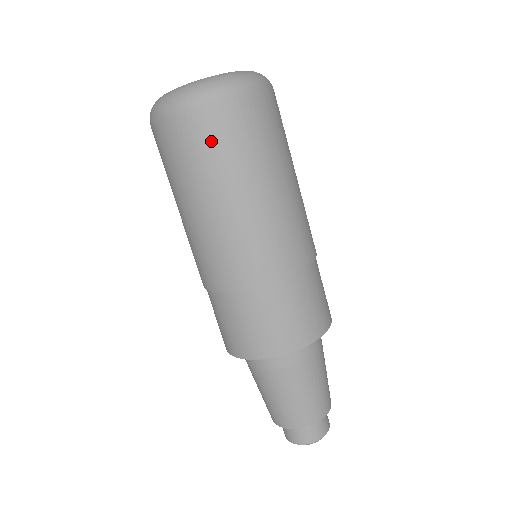
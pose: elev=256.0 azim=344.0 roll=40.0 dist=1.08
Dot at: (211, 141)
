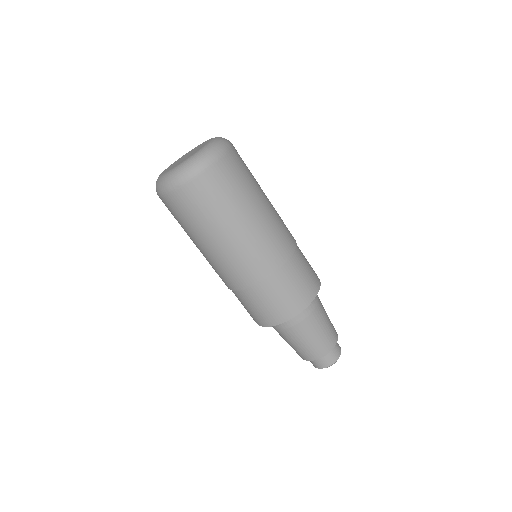
Dot at: (220, 190)
